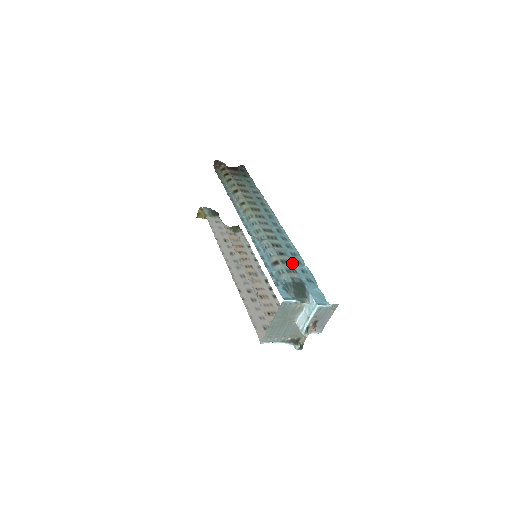
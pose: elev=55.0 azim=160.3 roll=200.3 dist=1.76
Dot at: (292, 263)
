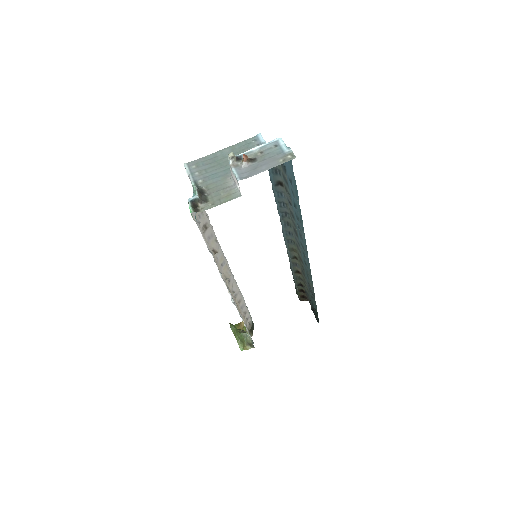
Dot at: (291, 196)
